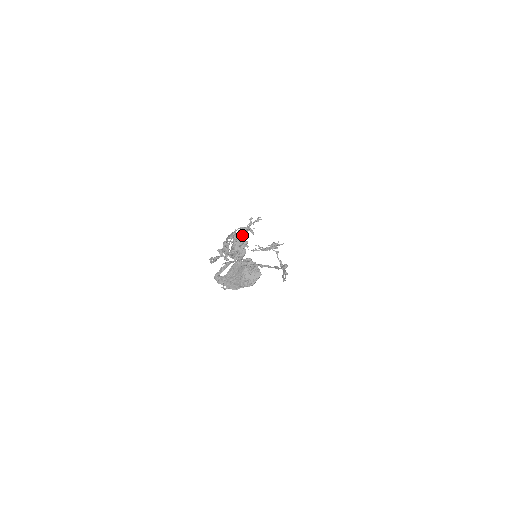
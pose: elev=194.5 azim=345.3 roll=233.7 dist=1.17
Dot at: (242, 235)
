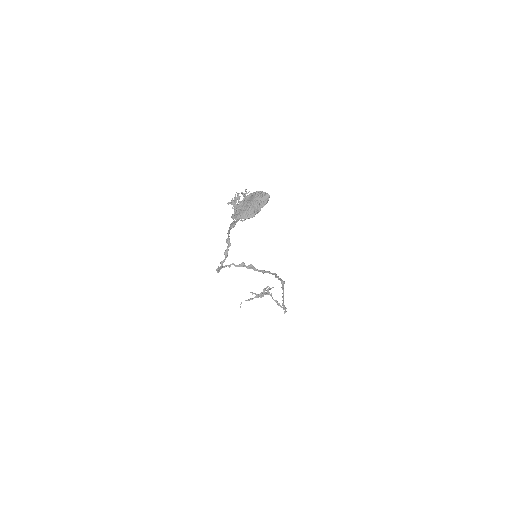
Dot at: (242, 202)
